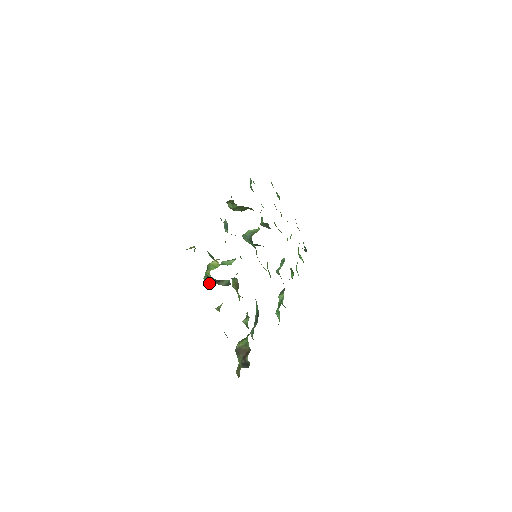
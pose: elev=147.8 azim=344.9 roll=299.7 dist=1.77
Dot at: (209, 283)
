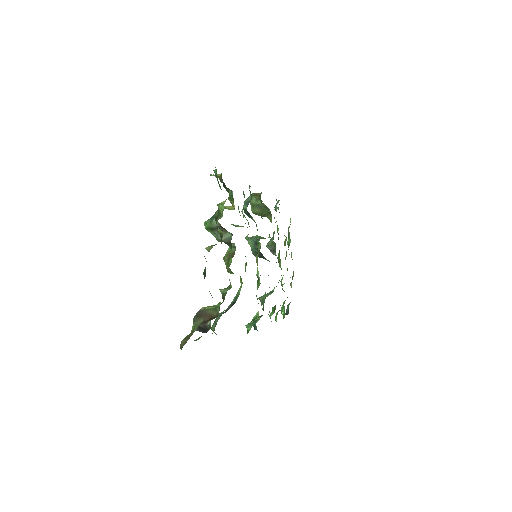
Dot at: (207, 230)
